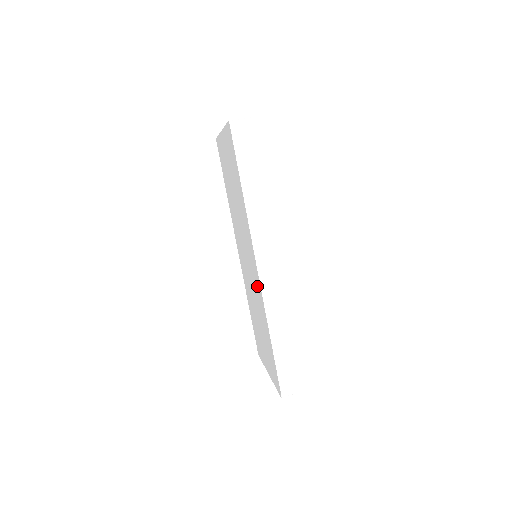
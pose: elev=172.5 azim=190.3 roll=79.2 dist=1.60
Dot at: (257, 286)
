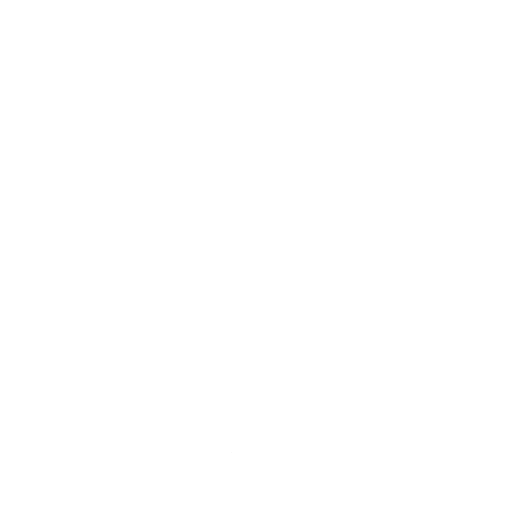
Dot at: (263, 311)
